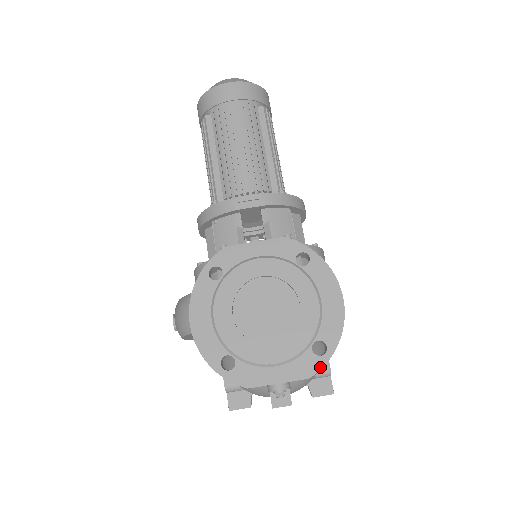
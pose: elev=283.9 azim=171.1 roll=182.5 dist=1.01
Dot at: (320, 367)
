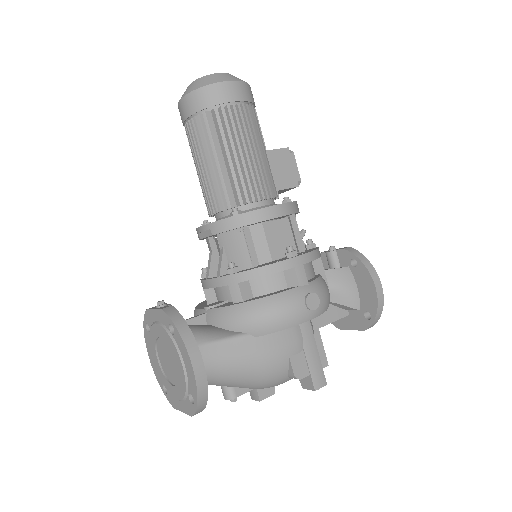
Dot at: (194, 412)
